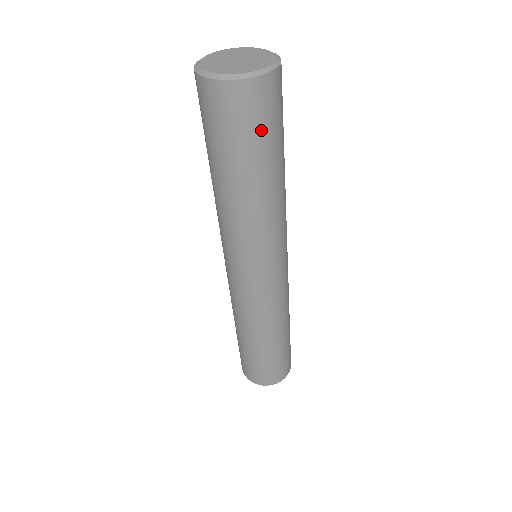
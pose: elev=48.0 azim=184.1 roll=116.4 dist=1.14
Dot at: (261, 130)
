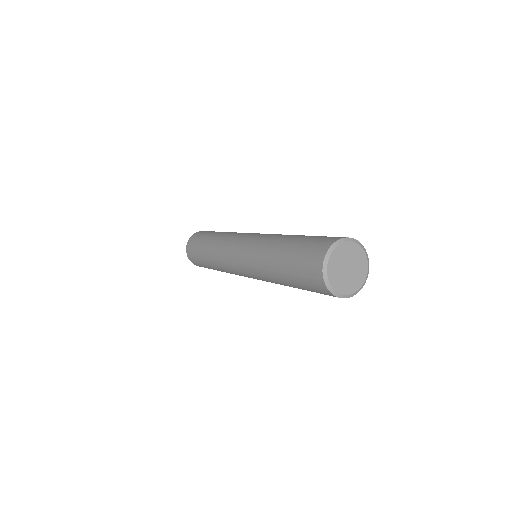
Dot at: occluded
